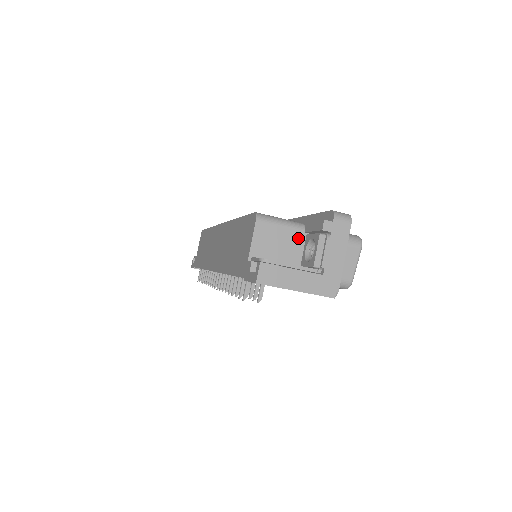
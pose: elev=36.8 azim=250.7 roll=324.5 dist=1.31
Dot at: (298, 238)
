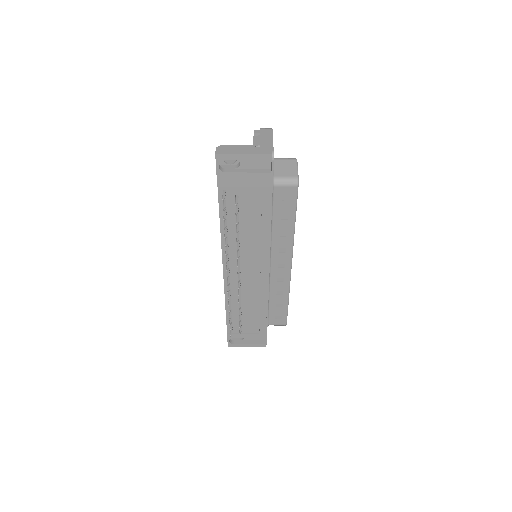
Dot at: occluded
